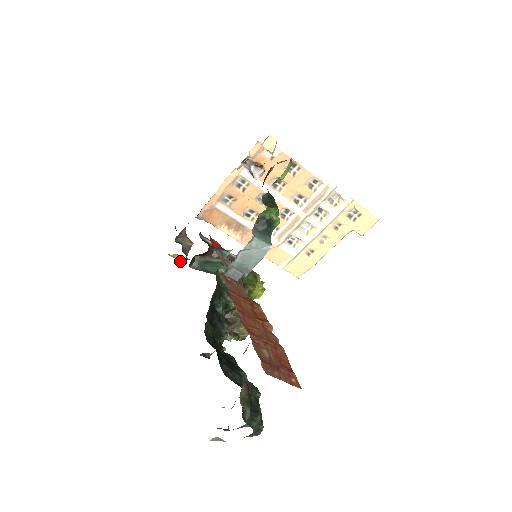
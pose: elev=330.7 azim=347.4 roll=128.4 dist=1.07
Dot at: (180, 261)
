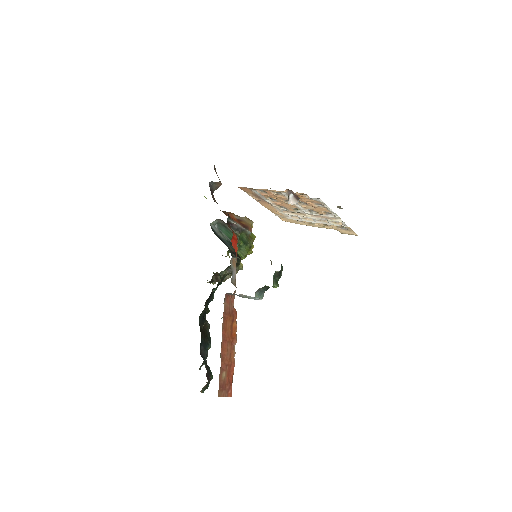
Dot at: occluded
